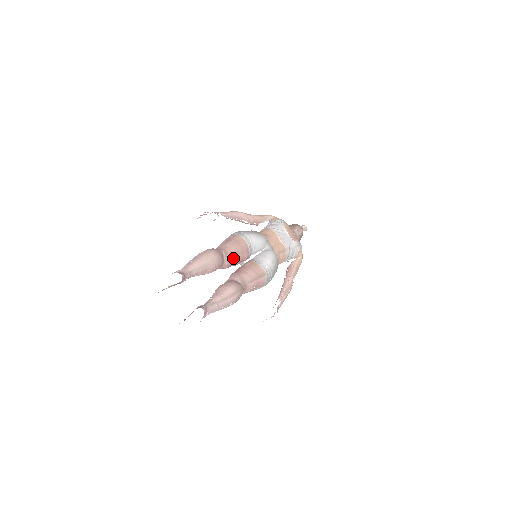
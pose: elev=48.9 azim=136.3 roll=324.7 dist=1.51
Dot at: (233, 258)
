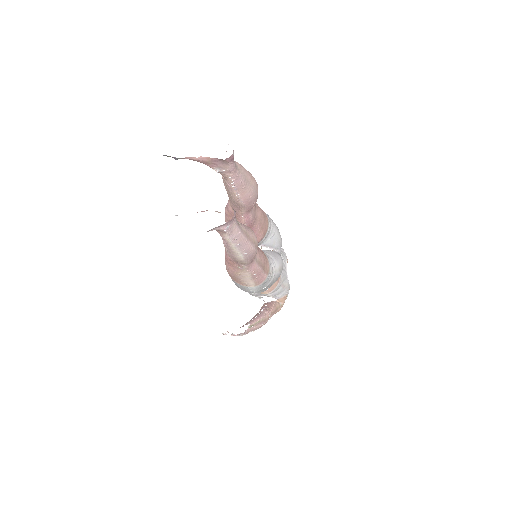
Dot at: (255, 221)
